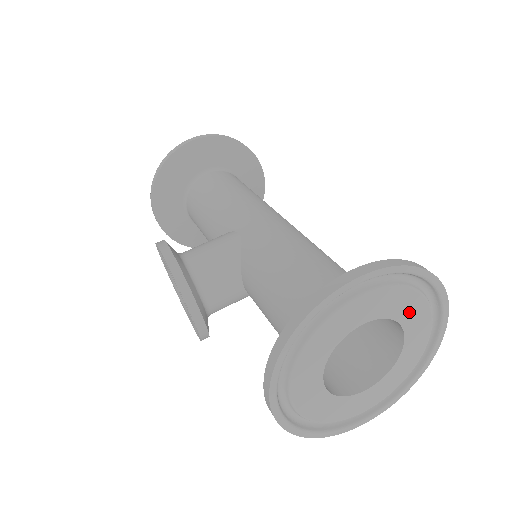
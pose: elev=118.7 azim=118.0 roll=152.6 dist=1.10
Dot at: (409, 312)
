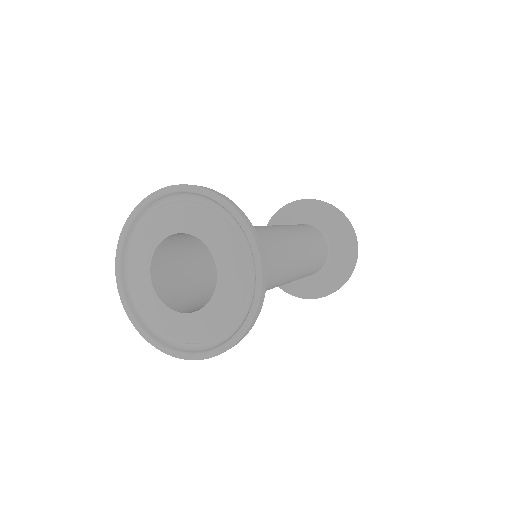
Dot at: (226, 259)
